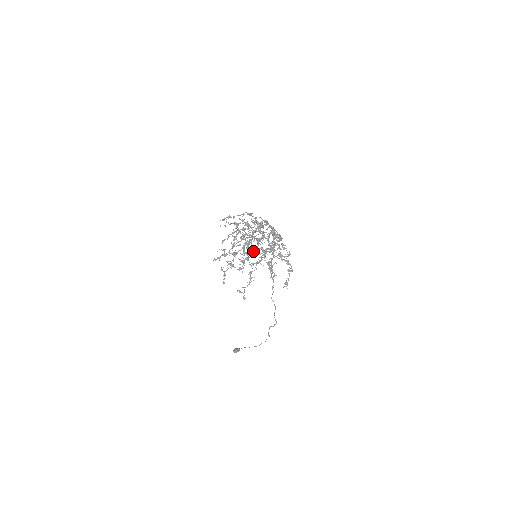
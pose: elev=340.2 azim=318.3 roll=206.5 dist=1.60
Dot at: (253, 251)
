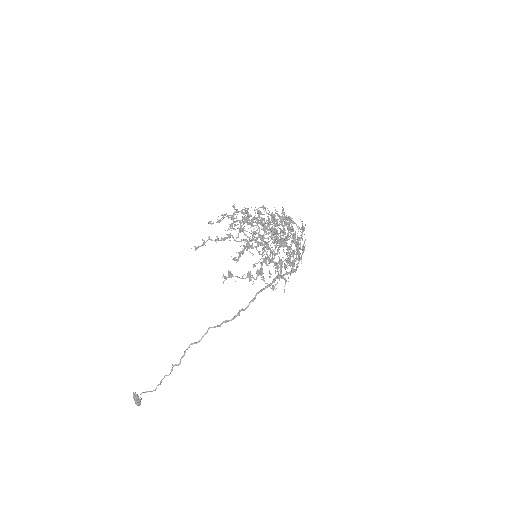
Dot at: (258, 228)
